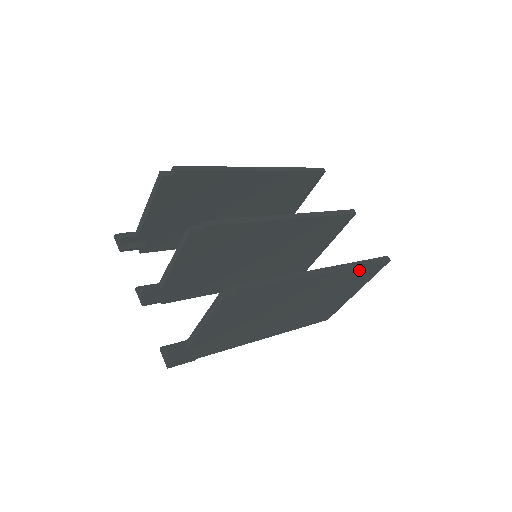
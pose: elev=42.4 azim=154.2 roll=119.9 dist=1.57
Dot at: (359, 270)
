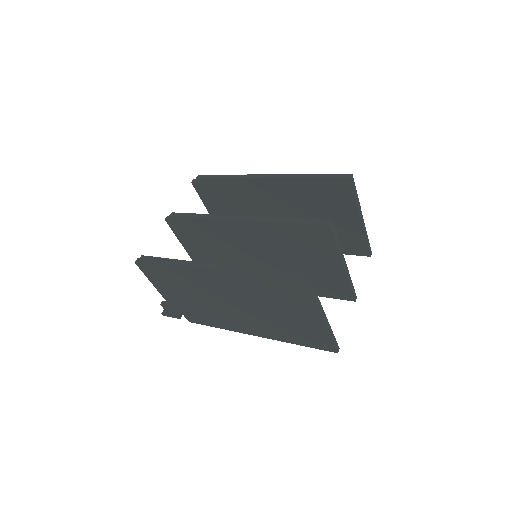
Dot at: (265, 280)
